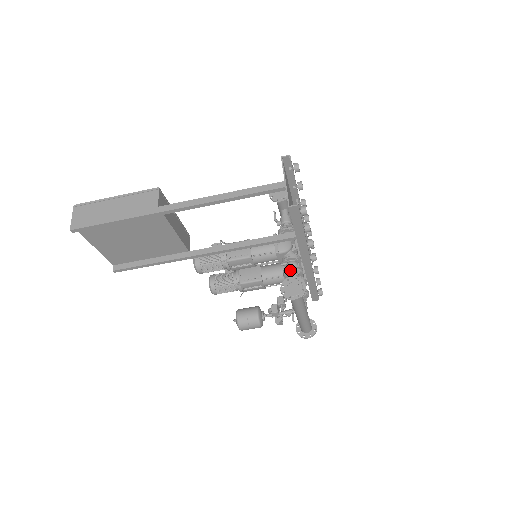
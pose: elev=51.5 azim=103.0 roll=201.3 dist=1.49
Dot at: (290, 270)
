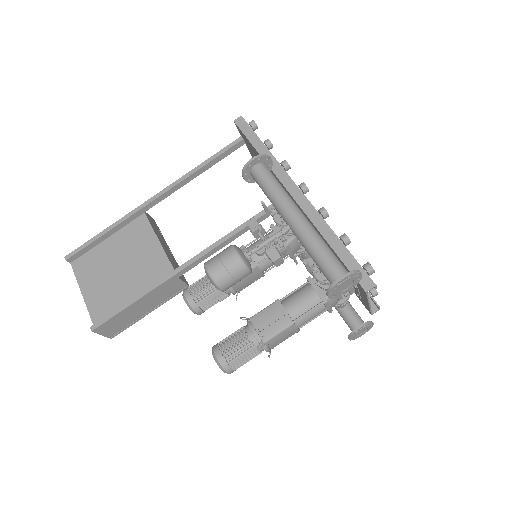
Dot at: occluded
